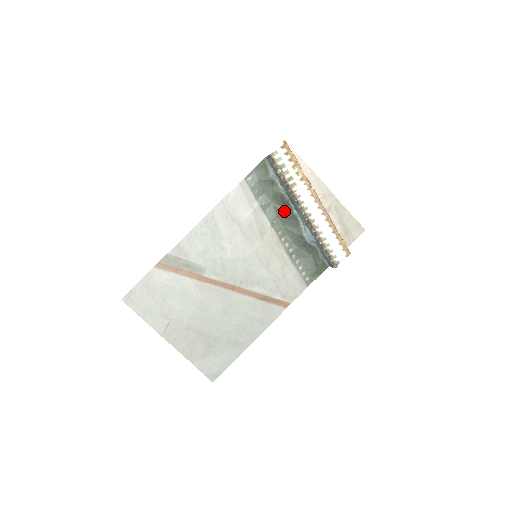
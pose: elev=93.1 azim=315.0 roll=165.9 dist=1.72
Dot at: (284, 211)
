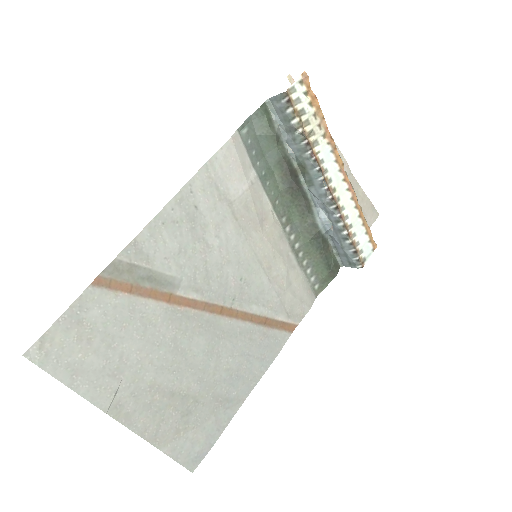
Dot at: (292, 185)
